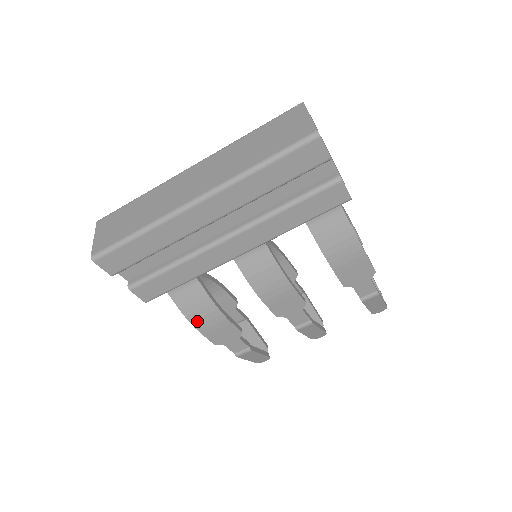
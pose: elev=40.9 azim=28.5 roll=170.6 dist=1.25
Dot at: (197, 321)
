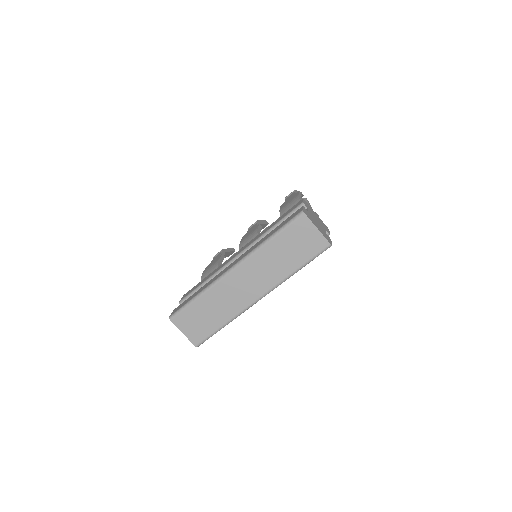
Dot at: occluded
